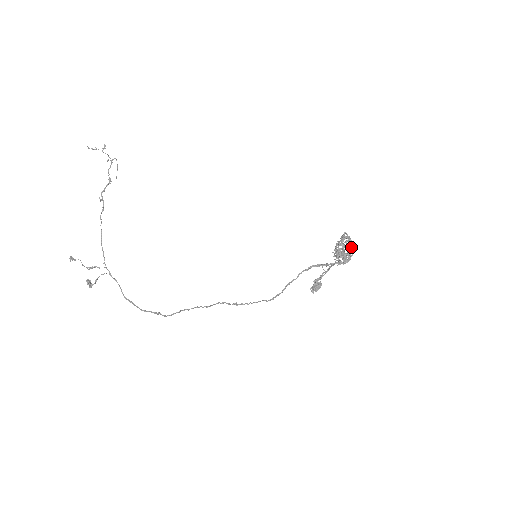
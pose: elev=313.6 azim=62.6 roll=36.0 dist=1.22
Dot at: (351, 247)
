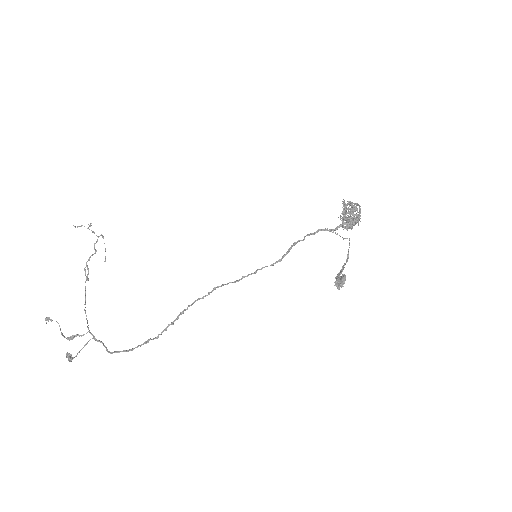
Dot at: (356, 208)
